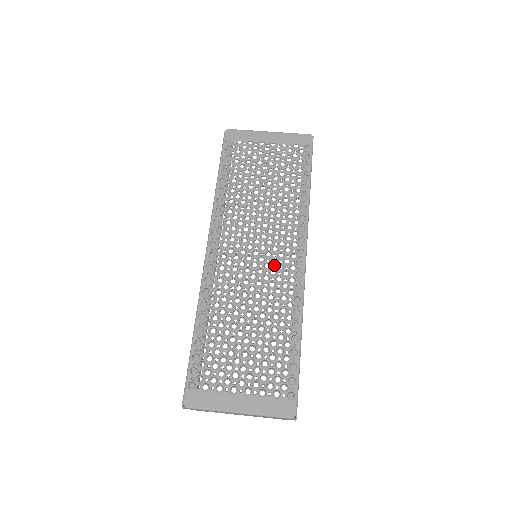
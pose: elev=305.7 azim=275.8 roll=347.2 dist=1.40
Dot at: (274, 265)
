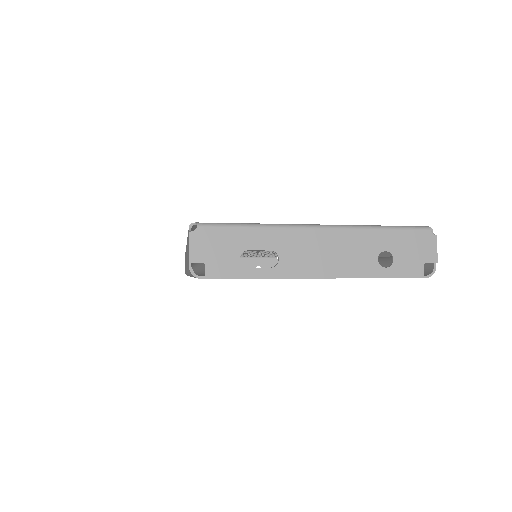
Dot at: occluded
